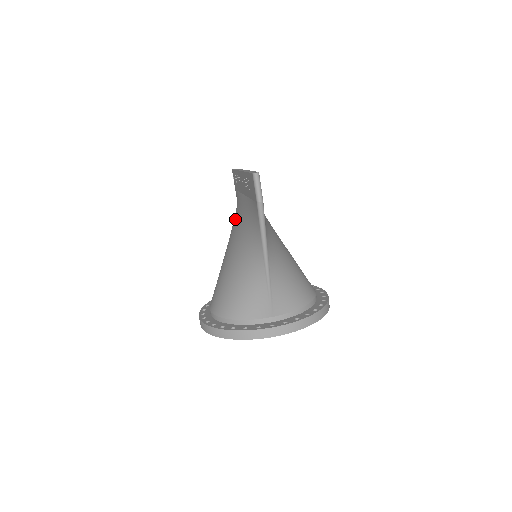
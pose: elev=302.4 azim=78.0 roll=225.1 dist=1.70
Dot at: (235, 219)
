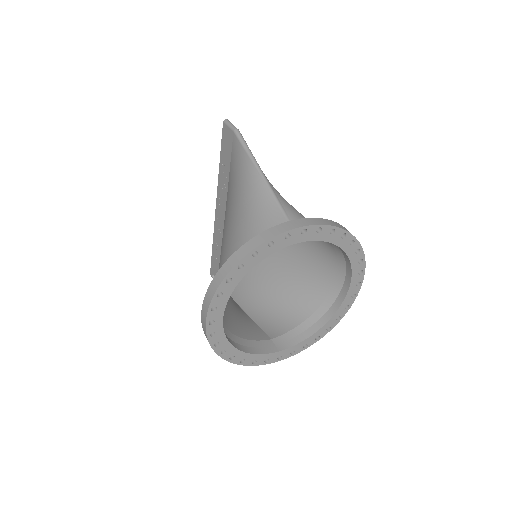
Dot at: occluded
